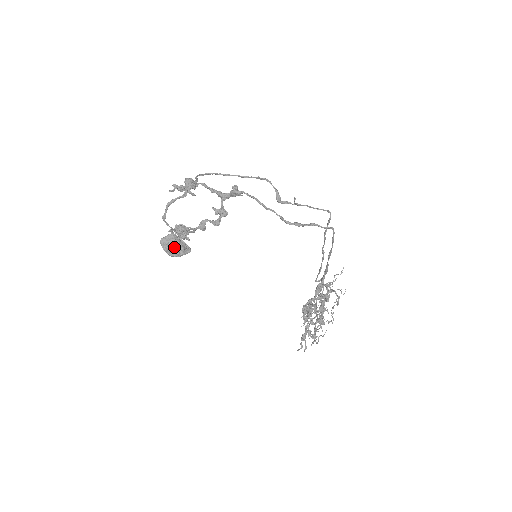
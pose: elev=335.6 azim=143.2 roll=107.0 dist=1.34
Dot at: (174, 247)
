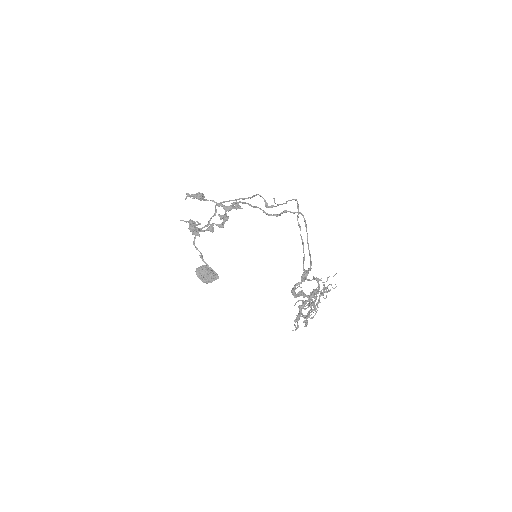
Dot at: (205, 274)
